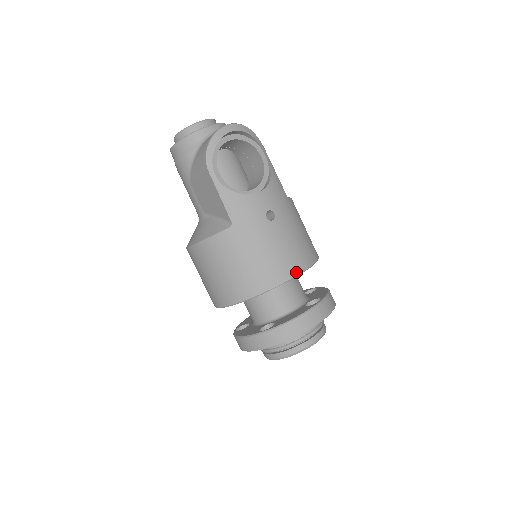
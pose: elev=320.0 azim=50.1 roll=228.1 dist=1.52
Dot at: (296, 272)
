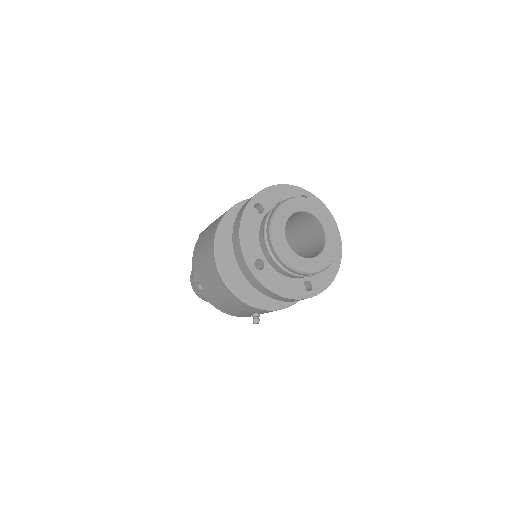
Dot at: occluded
